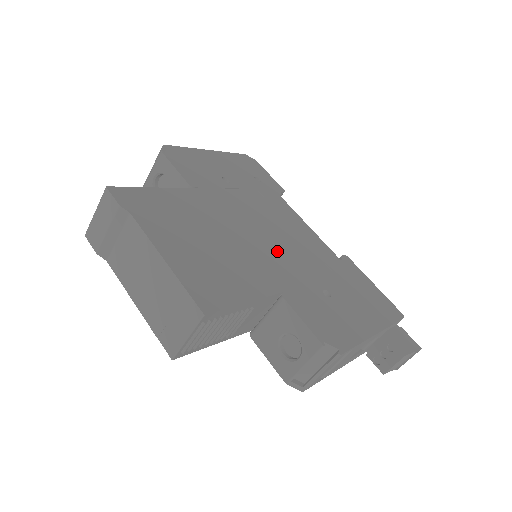
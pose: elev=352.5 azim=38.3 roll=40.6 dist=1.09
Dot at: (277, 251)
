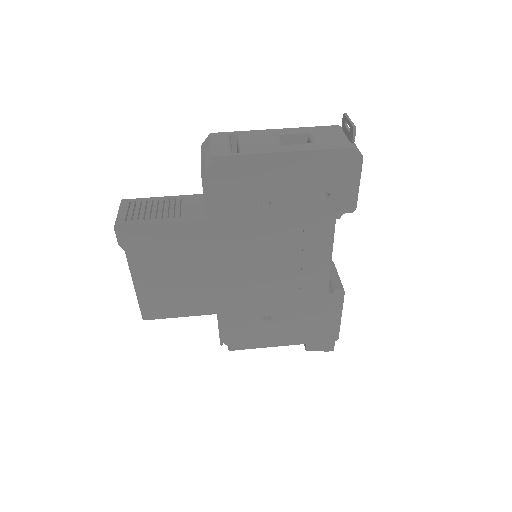
Dot at: (252, 284)
